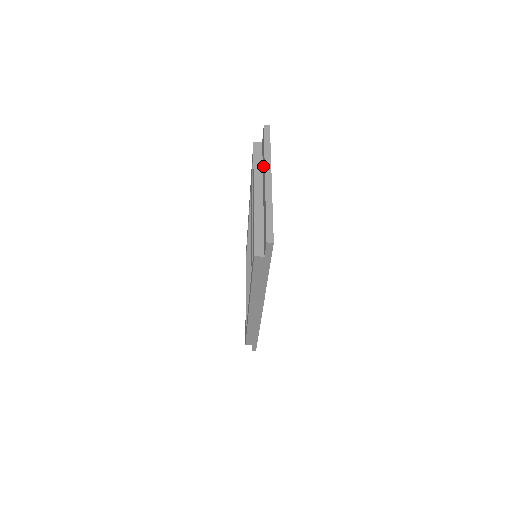
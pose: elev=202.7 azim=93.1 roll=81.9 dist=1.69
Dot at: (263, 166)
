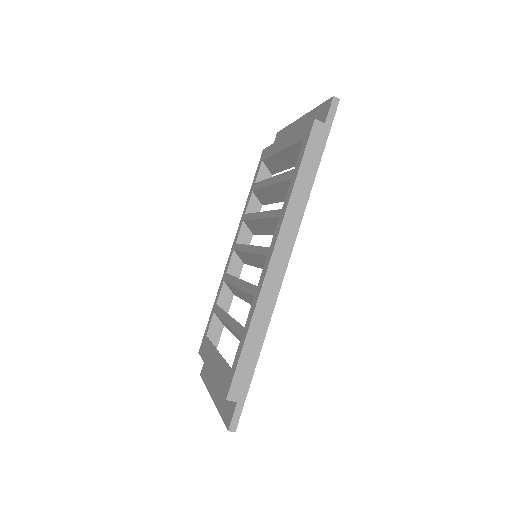
Dot at: occluded
